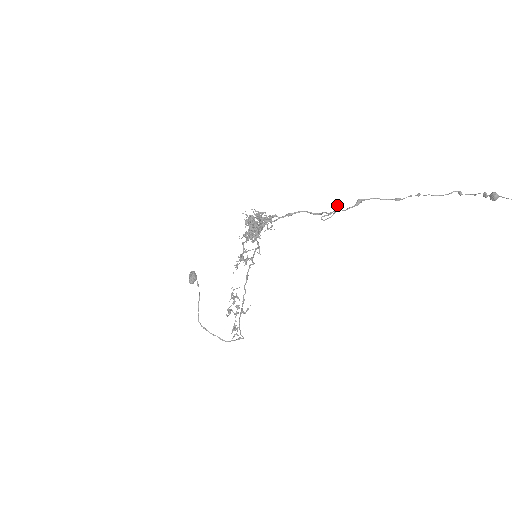
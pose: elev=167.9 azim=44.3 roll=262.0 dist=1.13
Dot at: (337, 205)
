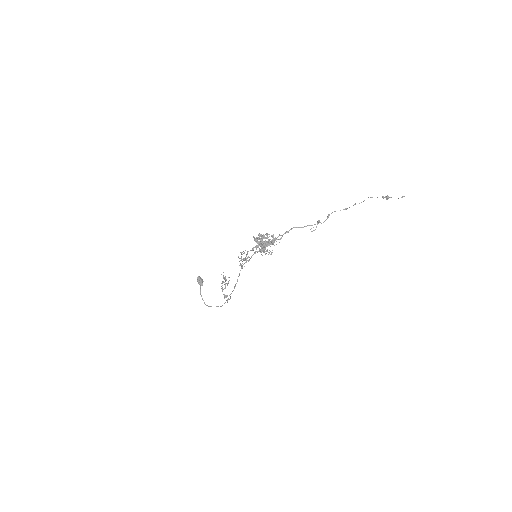
Dot at: (318, 221)
